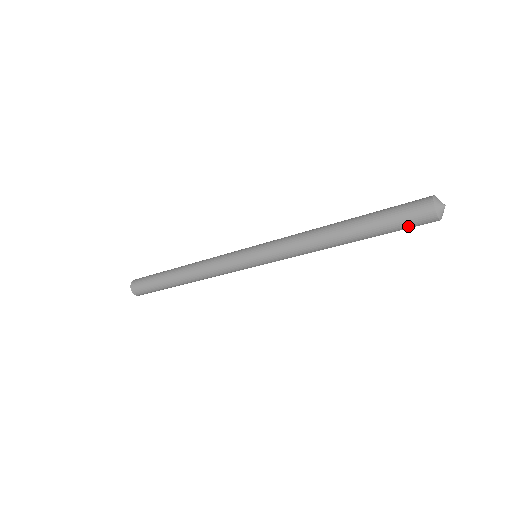
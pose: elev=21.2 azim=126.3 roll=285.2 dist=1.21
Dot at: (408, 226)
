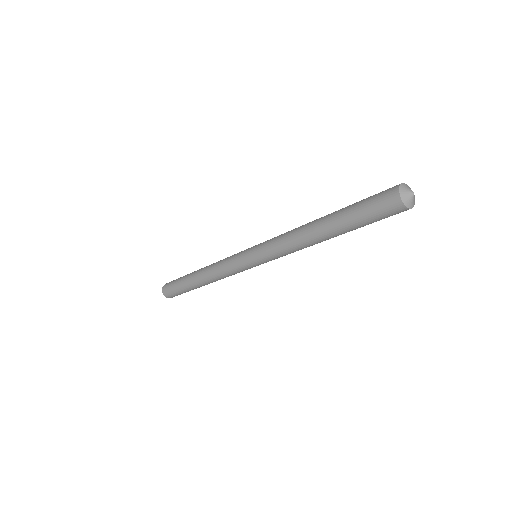
Dot at: (383, 218)
